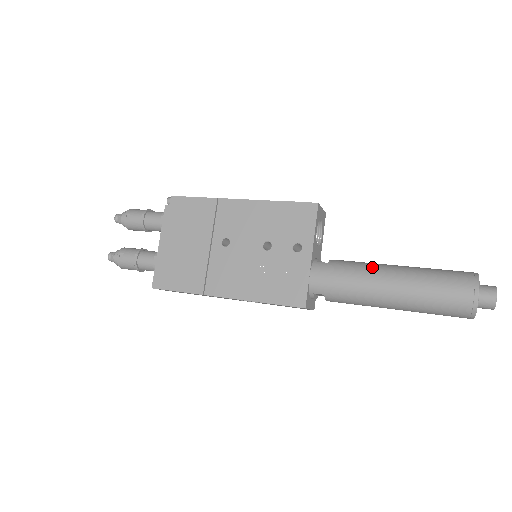
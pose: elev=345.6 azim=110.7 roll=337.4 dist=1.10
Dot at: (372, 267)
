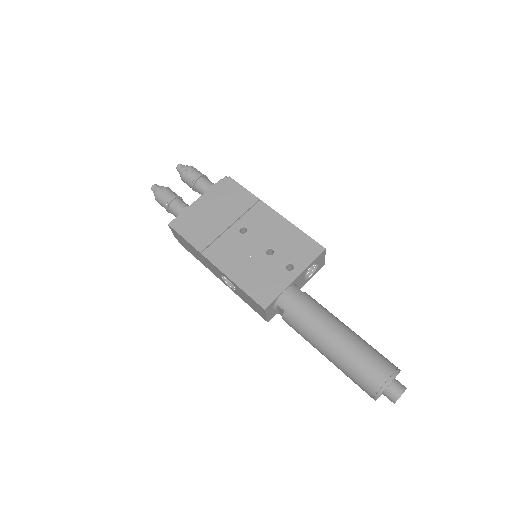
Dot at: (331, 315)
